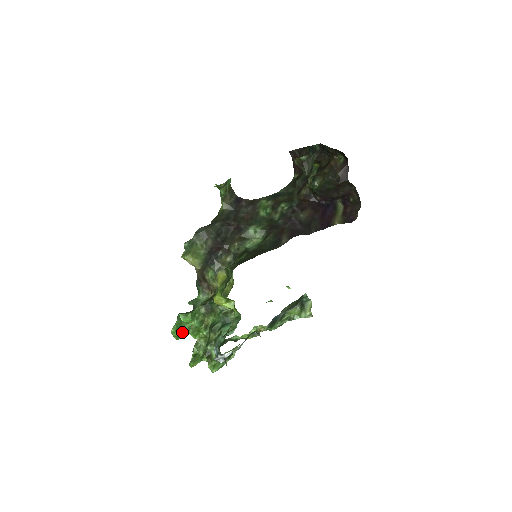
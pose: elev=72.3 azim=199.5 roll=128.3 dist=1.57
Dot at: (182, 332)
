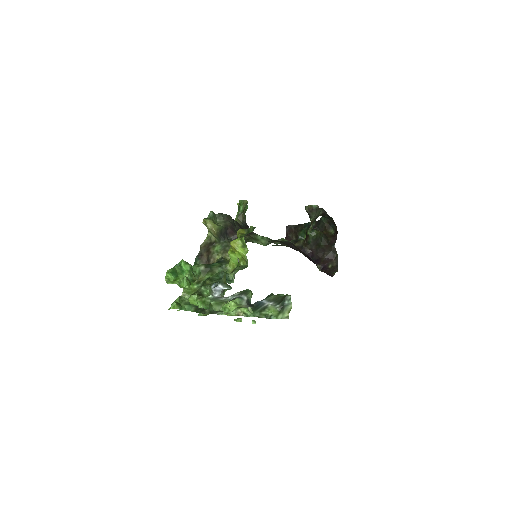
Dot at: (175, 278)
